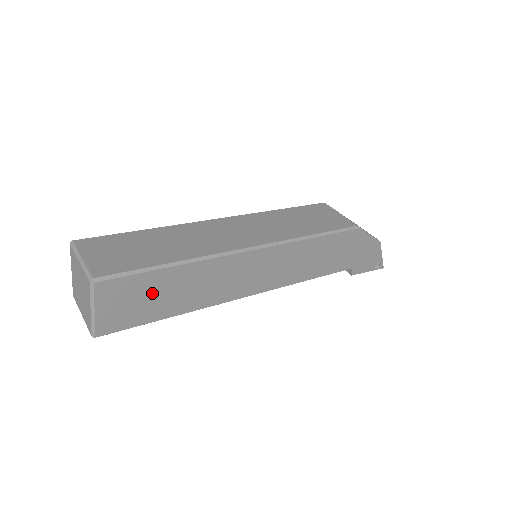
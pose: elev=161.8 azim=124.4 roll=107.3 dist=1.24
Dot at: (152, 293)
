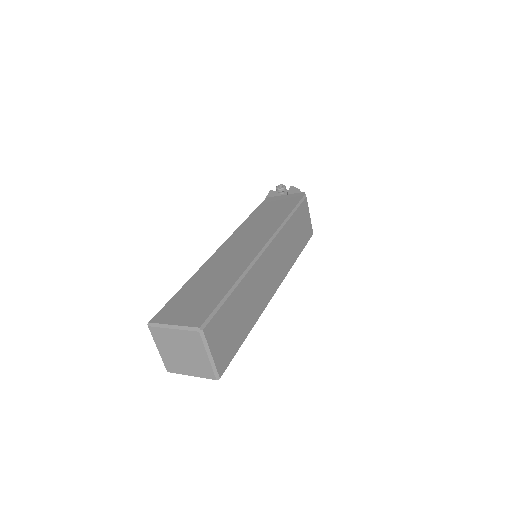
Dot at: occluded
